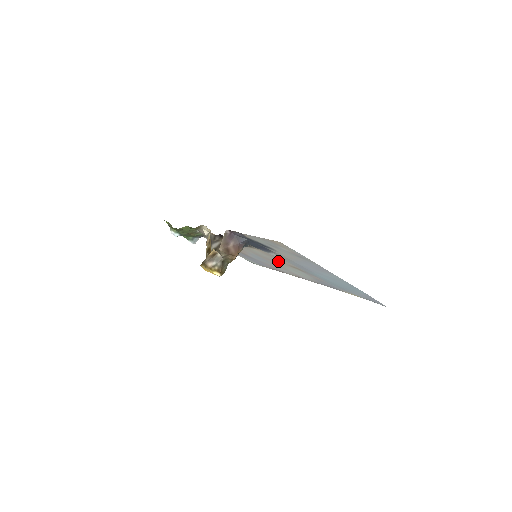
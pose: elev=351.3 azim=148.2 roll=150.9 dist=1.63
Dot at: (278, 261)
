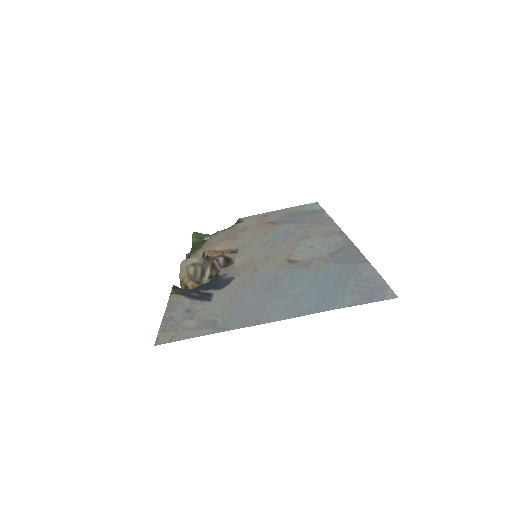
Dot at: (275, 255)
